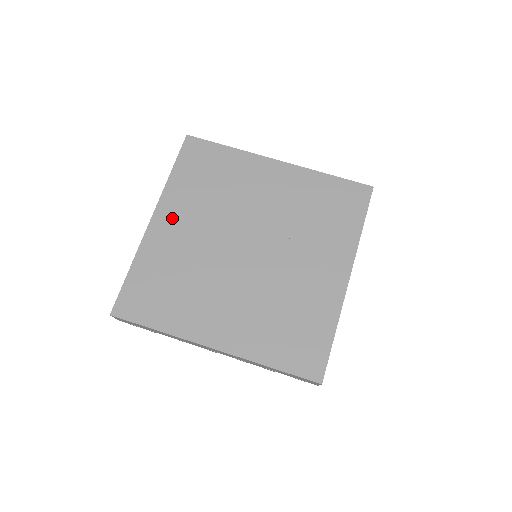
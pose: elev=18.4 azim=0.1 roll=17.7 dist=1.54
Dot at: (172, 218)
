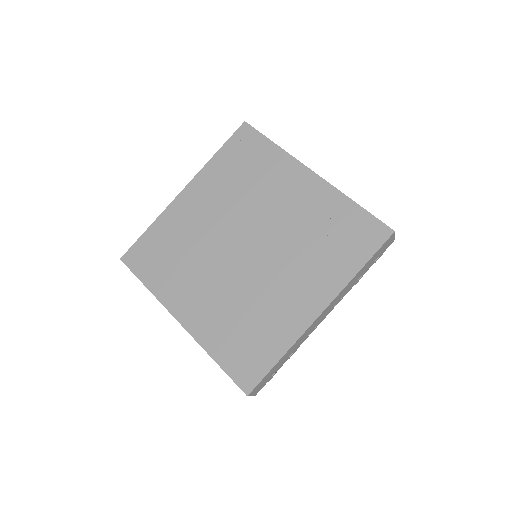
Dot at: (198, 195)
